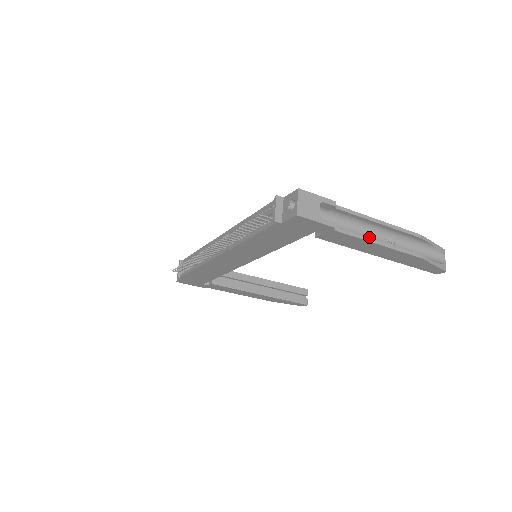
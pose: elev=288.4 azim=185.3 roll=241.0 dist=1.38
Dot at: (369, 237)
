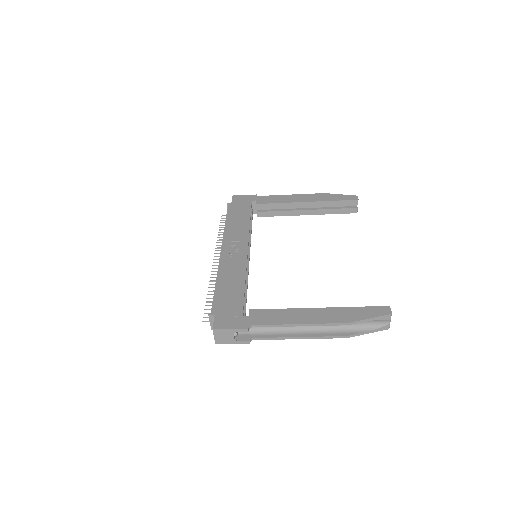
Dot at: occluded
